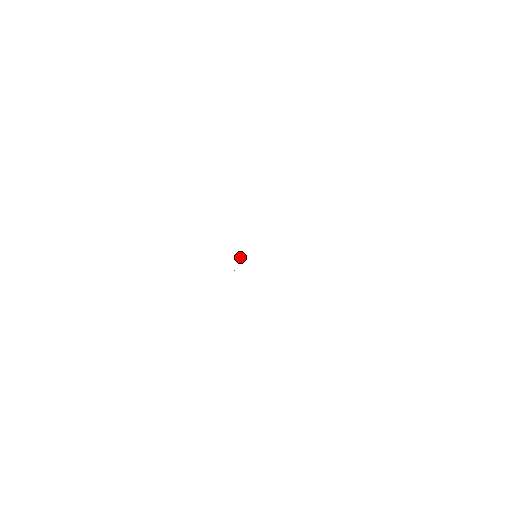
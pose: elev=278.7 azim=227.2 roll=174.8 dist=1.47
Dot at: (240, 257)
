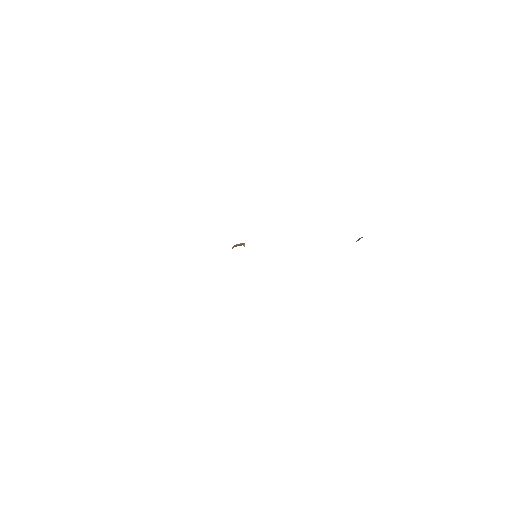
Dot at: occluded
